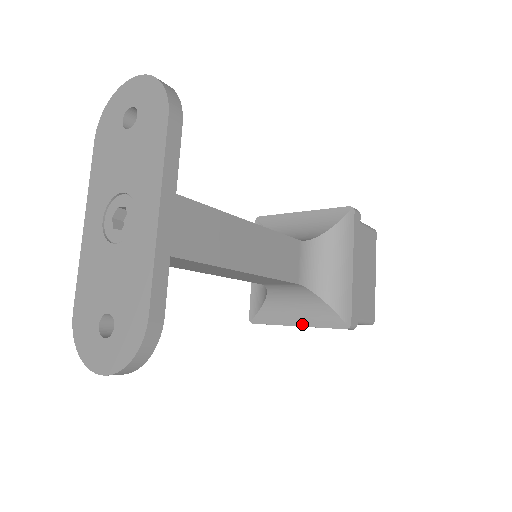
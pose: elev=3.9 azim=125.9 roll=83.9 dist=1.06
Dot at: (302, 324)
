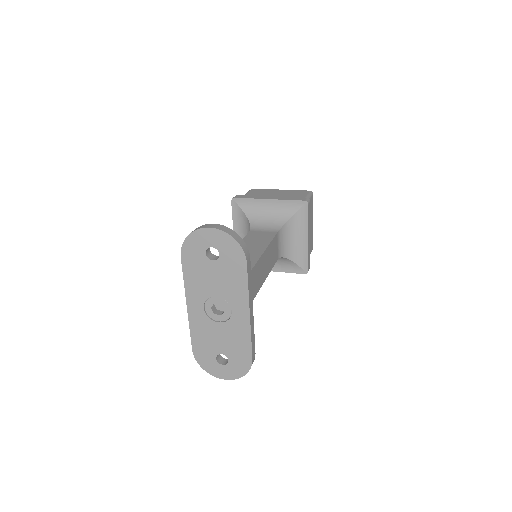
Dot at: (275, 270)
